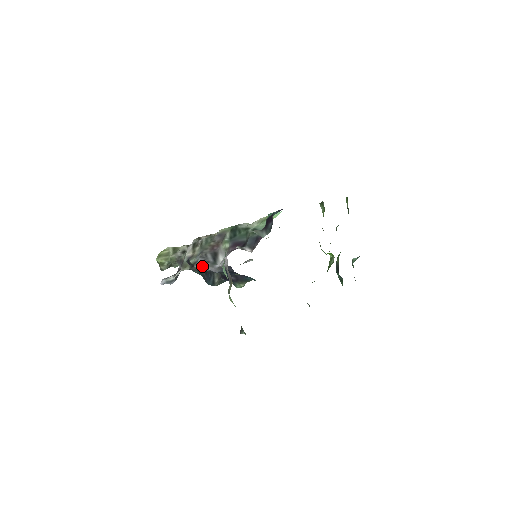
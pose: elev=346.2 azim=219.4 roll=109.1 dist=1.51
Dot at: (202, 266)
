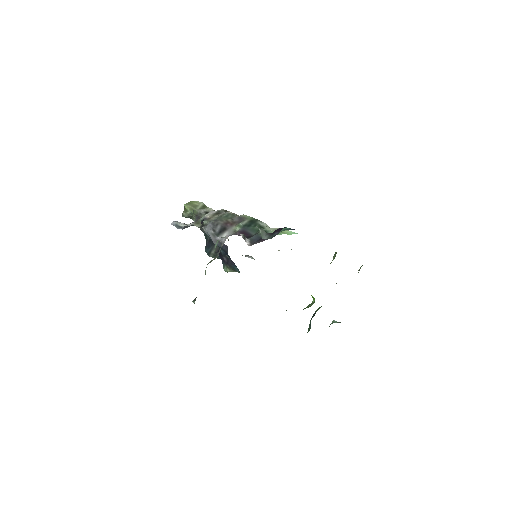
Dot at: (208, 230)
